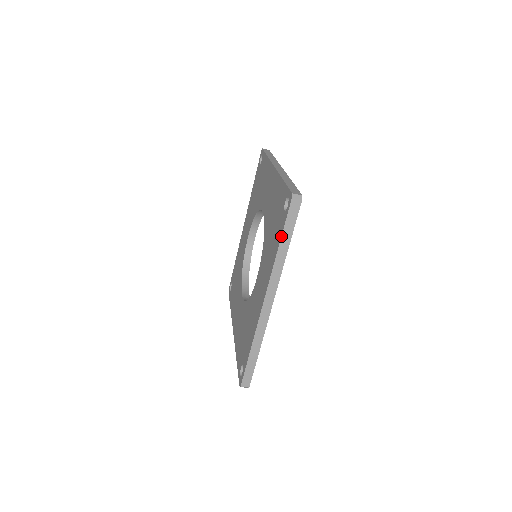
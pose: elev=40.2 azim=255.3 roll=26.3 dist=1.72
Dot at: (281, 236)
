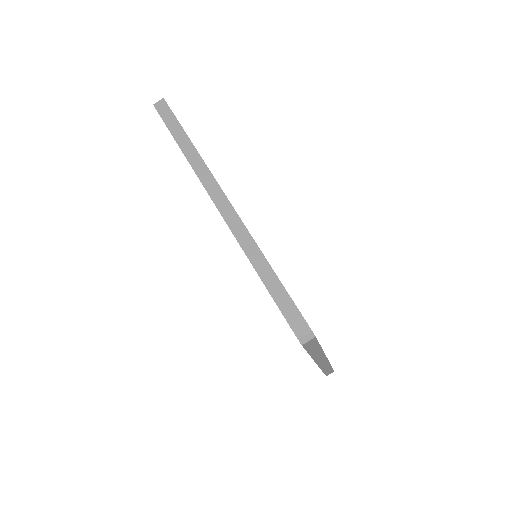
Dot at: (173, 137)
